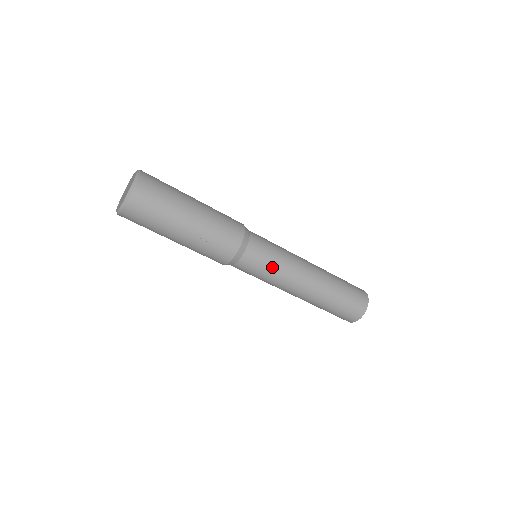
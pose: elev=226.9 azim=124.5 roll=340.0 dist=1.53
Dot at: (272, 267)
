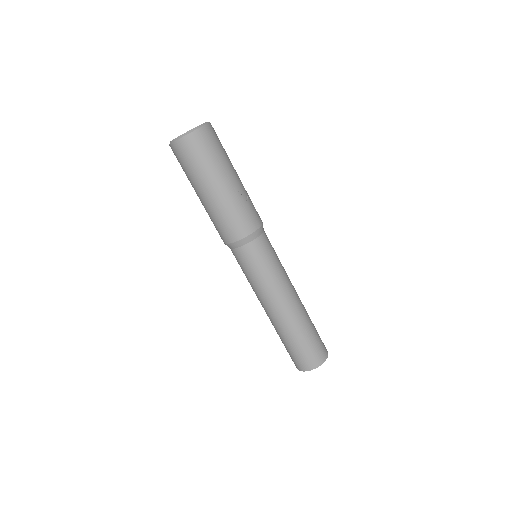
Dot at: (277, 260)
